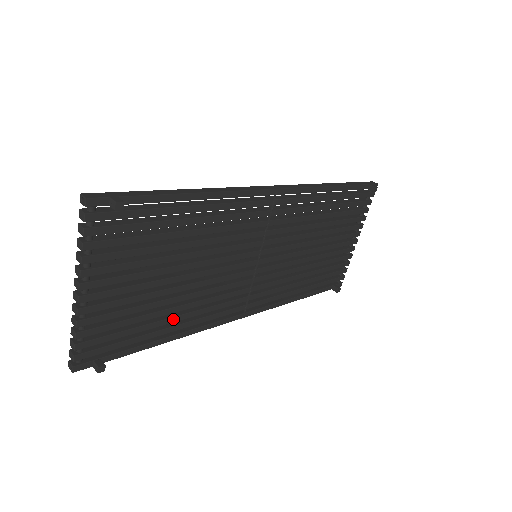
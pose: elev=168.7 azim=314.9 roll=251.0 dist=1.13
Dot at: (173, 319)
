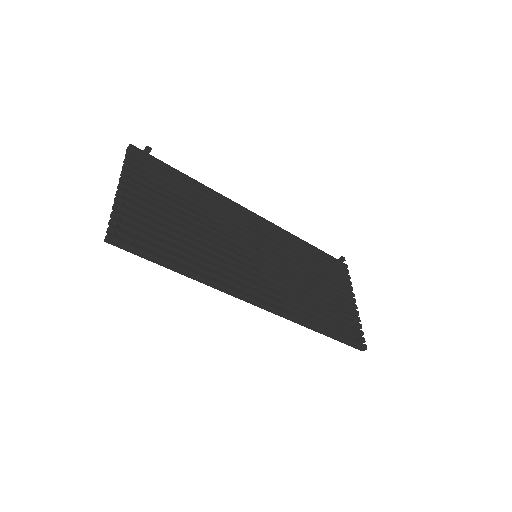
Dot at: (192, 254)
